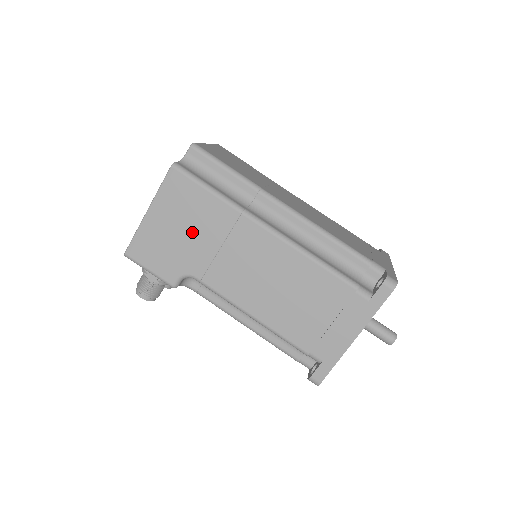
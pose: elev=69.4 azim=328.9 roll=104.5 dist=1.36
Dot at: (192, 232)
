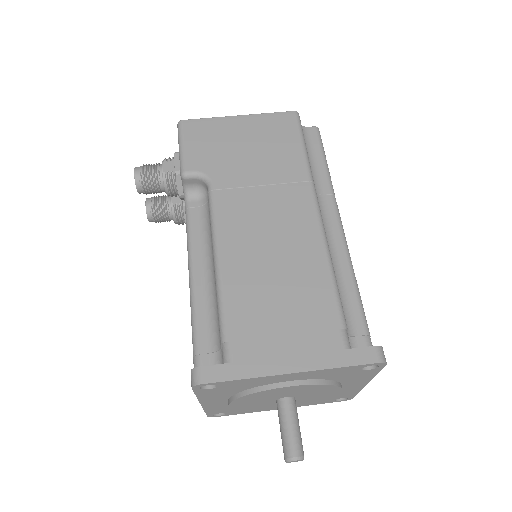
Dot at: (254, 156)
